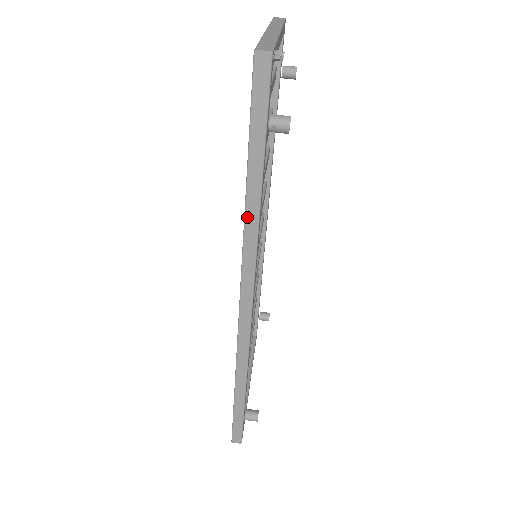
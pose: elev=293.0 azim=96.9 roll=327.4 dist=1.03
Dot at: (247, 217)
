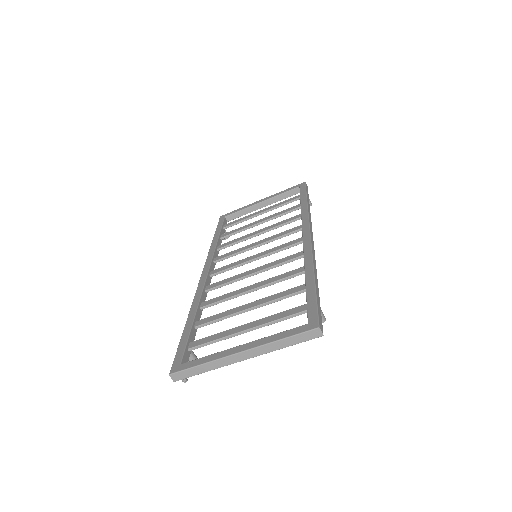
Dot at: (191, 311)
